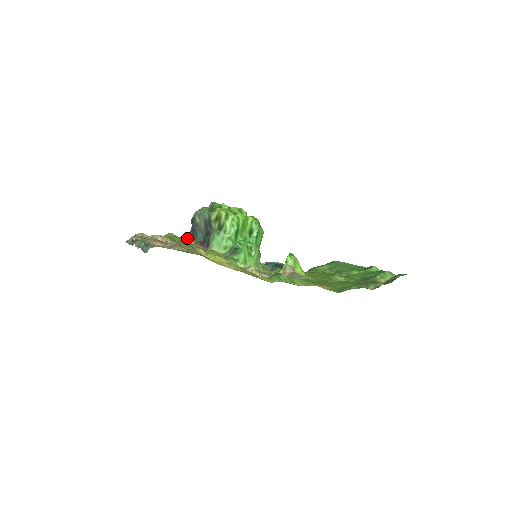
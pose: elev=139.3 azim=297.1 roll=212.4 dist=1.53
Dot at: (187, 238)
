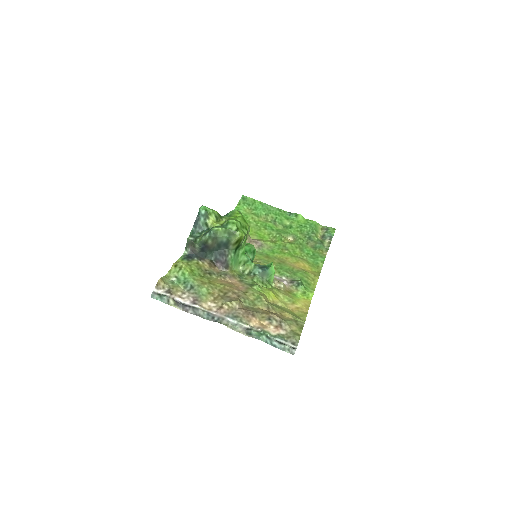
Dot at: (197, 261)
